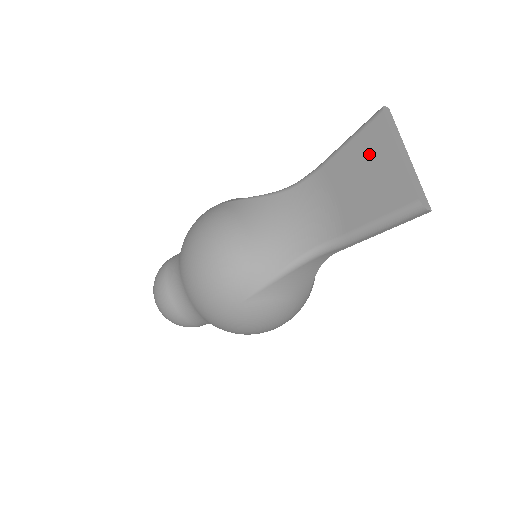
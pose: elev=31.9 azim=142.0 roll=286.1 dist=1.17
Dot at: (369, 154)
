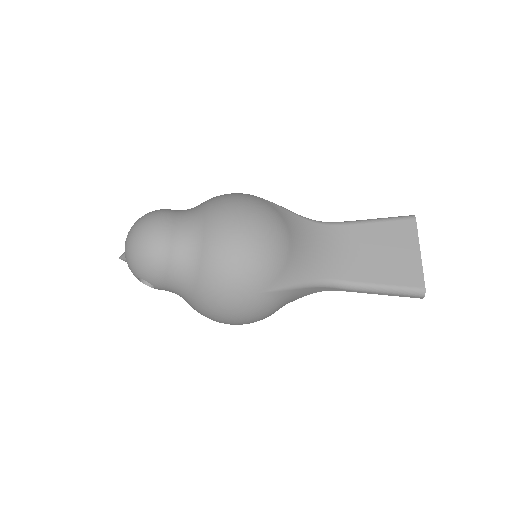
Dot at: (397, 239)
